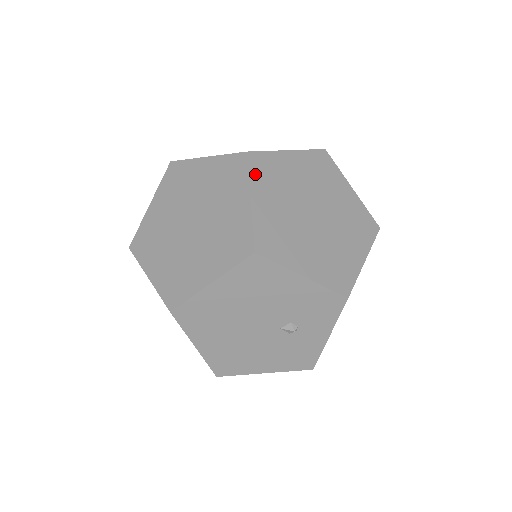
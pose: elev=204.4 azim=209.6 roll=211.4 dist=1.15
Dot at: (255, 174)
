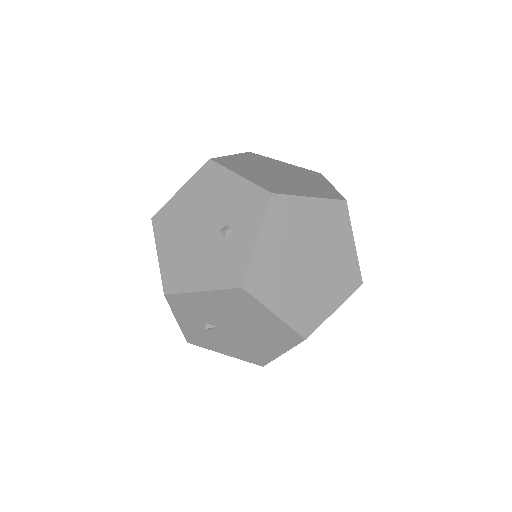
Dot at: (246, 155)
